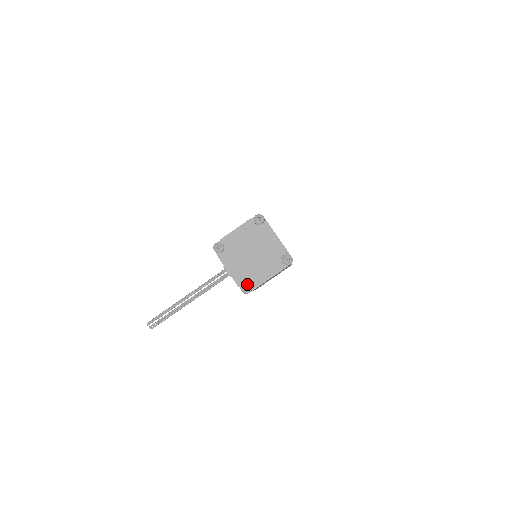
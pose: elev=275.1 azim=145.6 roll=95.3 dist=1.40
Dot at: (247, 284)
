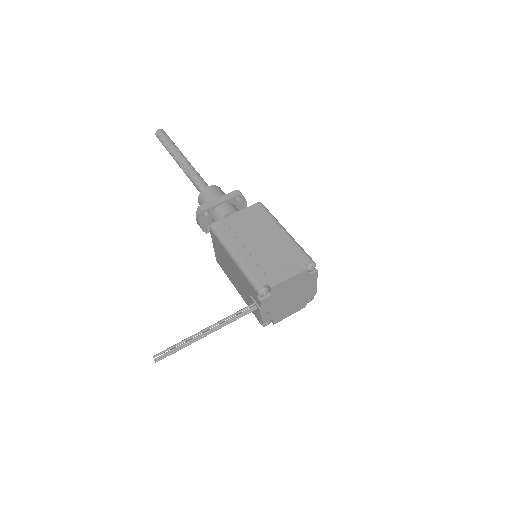
Dot at: (270, 320)
